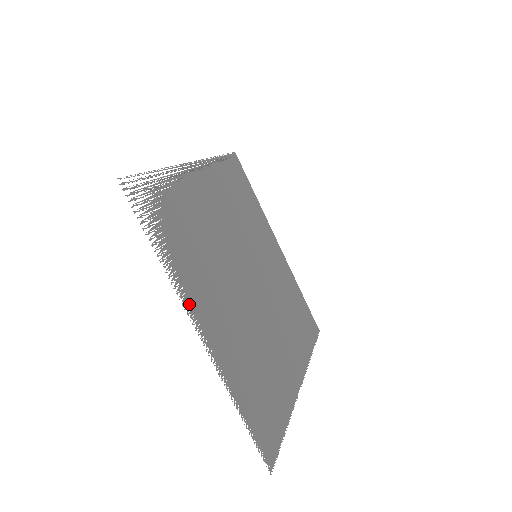
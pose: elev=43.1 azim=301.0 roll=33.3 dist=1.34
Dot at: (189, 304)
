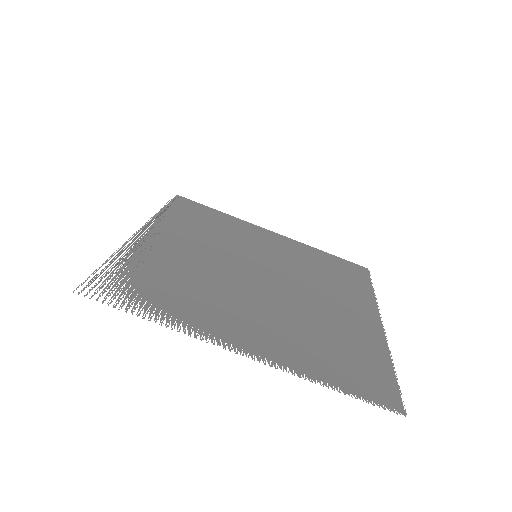
Dot at: (215, 338)
